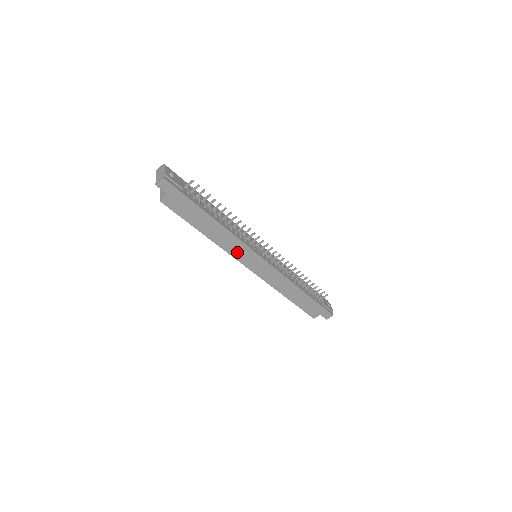
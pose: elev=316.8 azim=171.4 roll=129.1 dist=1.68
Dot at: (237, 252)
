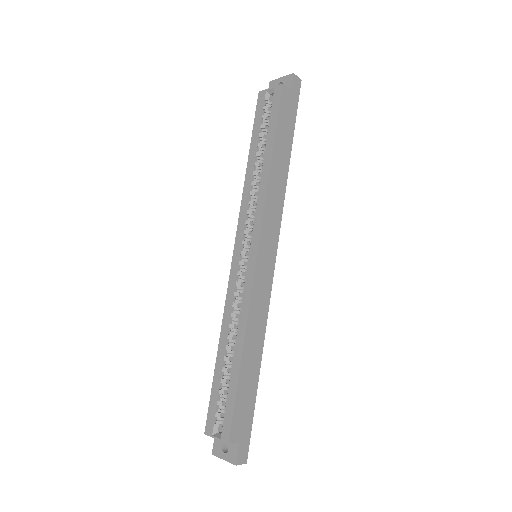
Dot at: (270, 215)
